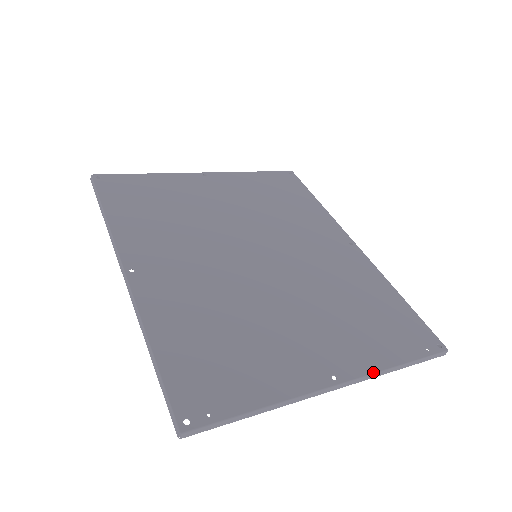
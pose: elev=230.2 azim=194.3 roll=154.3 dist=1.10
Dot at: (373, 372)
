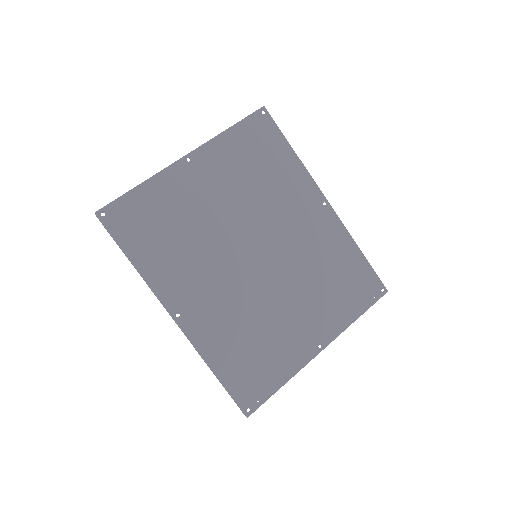
Dot at: occluded
